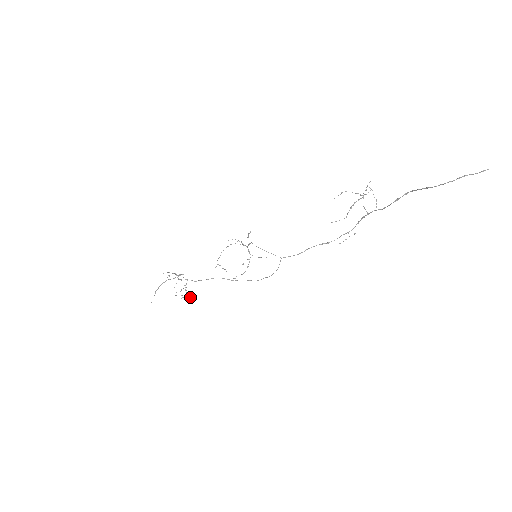
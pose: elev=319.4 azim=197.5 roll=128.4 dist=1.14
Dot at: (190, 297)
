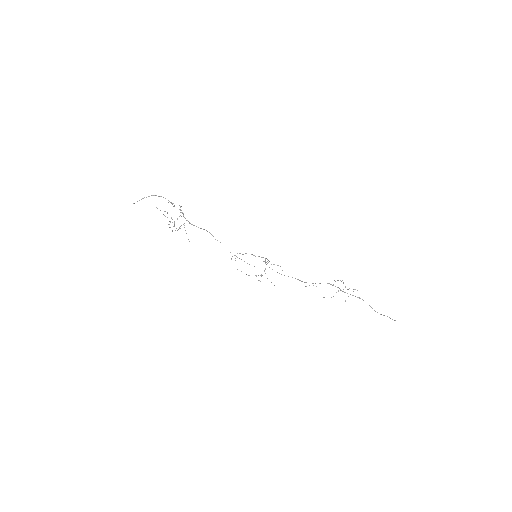
Dot at: occluded
